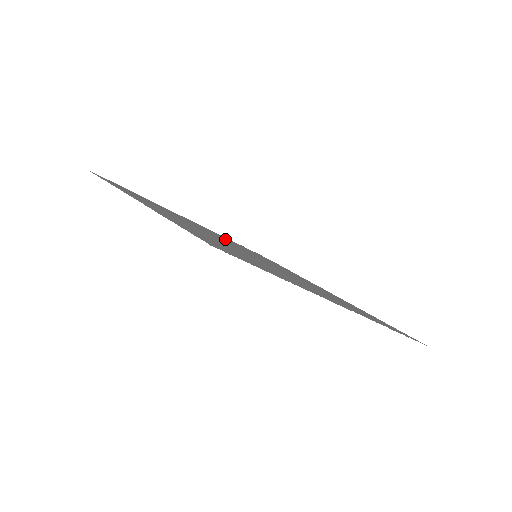
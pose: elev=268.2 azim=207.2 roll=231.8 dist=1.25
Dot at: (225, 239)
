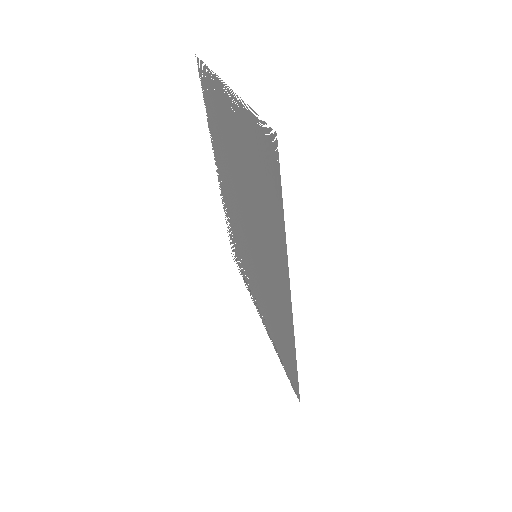
Dot at: (256, 278)
